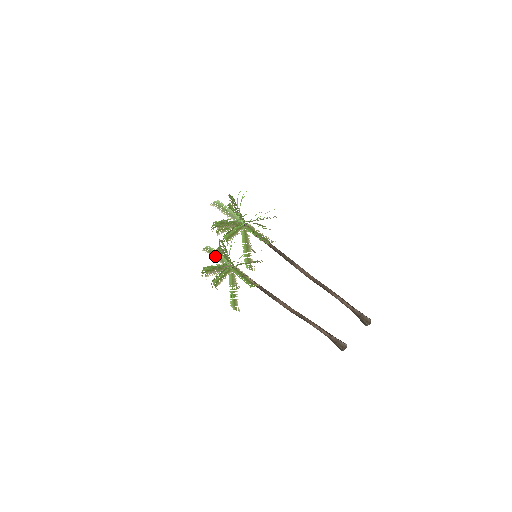
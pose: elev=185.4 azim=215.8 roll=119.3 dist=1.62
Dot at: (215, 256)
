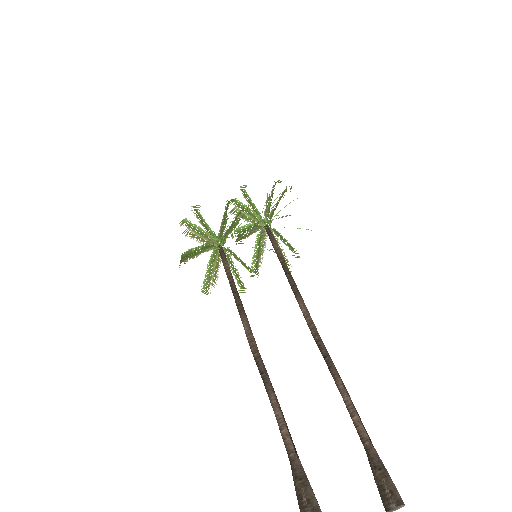
Dot at: occluded
